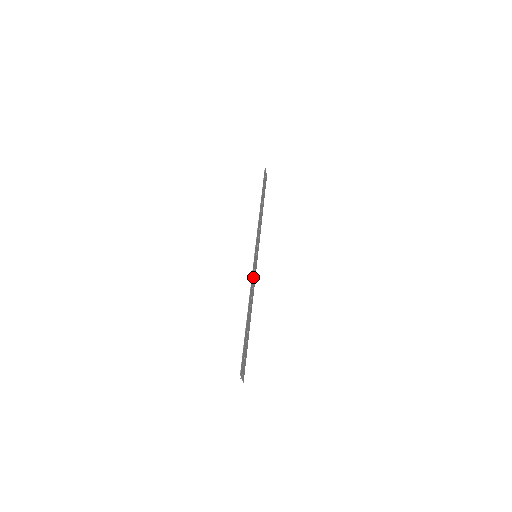
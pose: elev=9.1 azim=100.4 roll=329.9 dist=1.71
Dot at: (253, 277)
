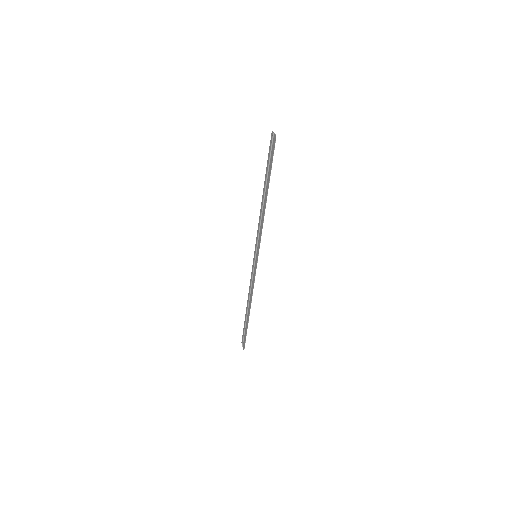
Dot at: (253, 278)
